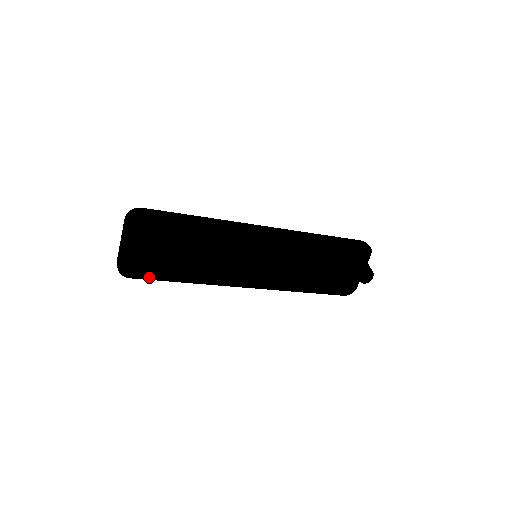
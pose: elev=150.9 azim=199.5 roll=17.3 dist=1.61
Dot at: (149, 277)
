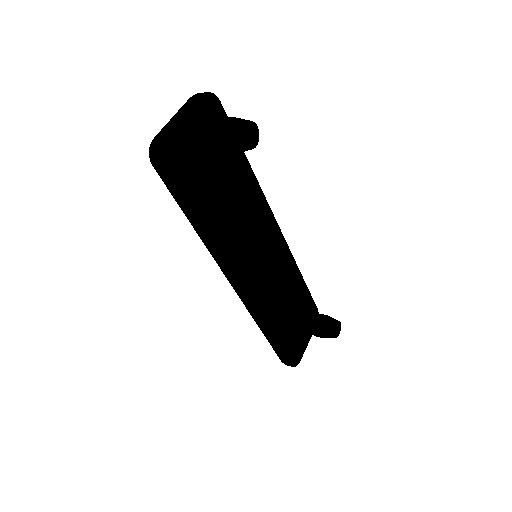
Dot at: (181, 187)
